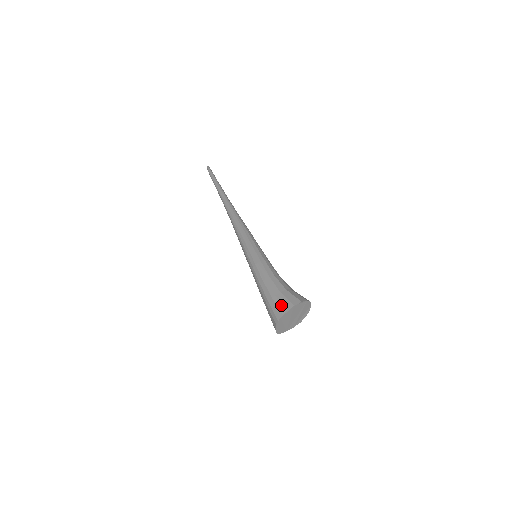
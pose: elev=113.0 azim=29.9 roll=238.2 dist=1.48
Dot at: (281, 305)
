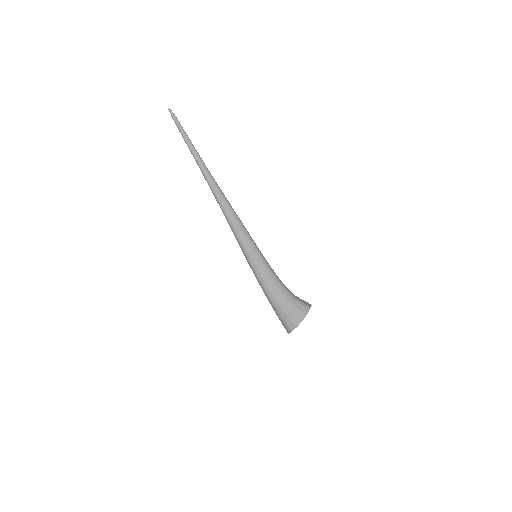
Dot at: (287, 325)
